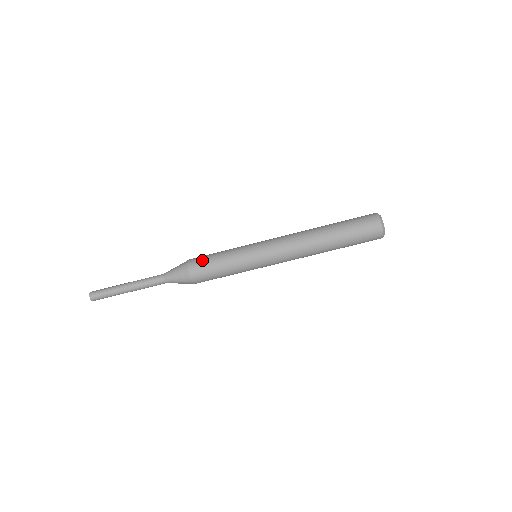
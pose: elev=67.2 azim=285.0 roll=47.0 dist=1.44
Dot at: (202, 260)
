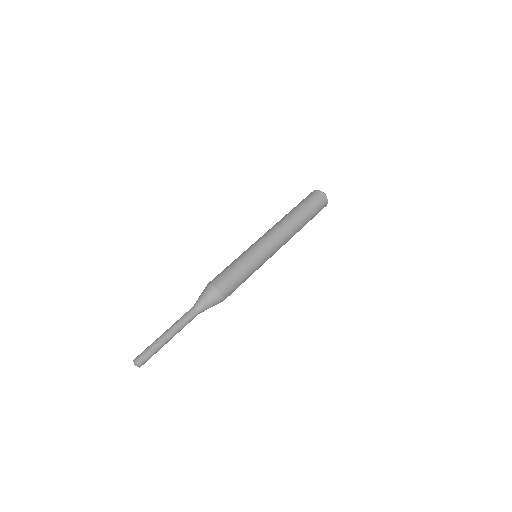
Dot at: occluded
